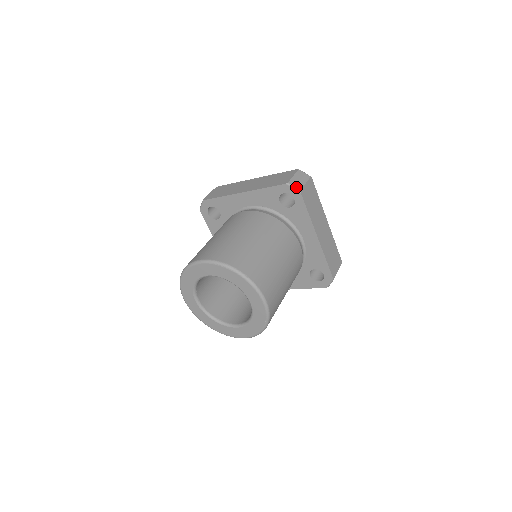
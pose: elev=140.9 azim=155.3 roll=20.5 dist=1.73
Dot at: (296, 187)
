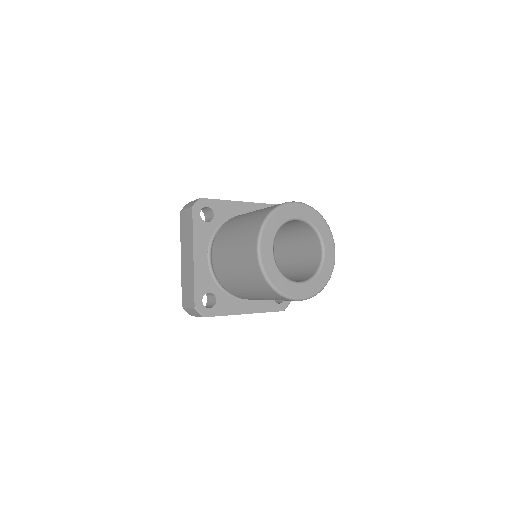
Dot at: occluded
